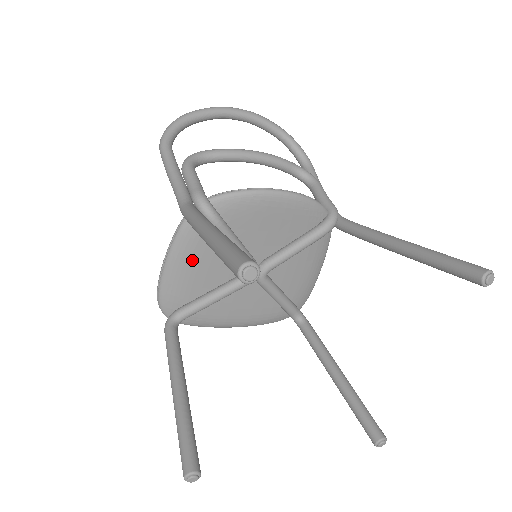
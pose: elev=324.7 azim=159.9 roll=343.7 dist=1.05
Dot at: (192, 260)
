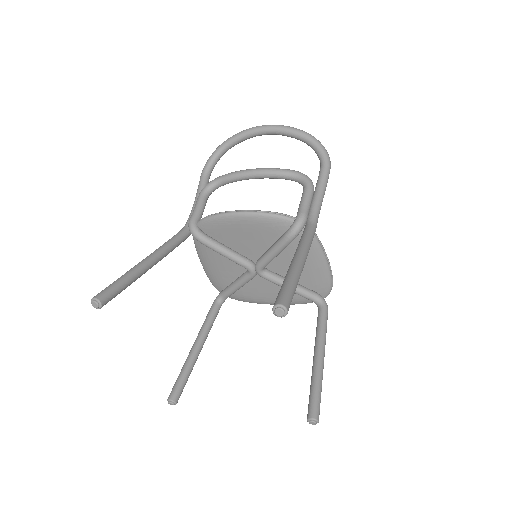
Dot at: (211, 261)
